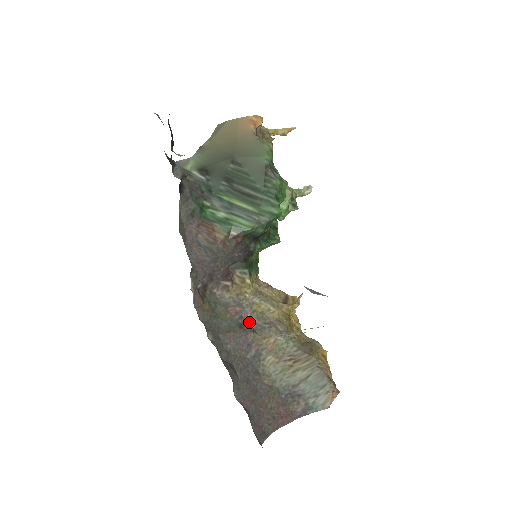
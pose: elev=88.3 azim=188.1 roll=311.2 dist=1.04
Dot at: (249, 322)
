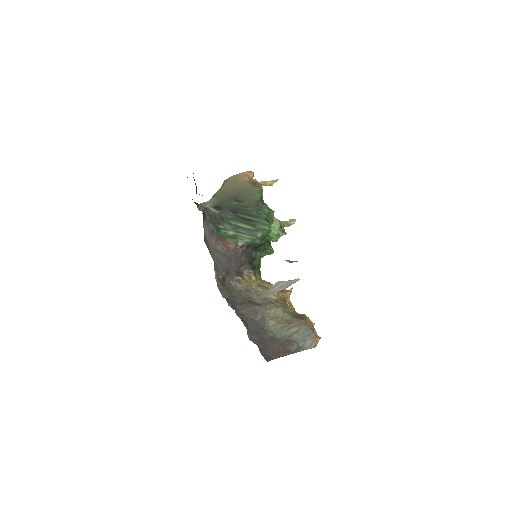
Dot at: (256, 301)
